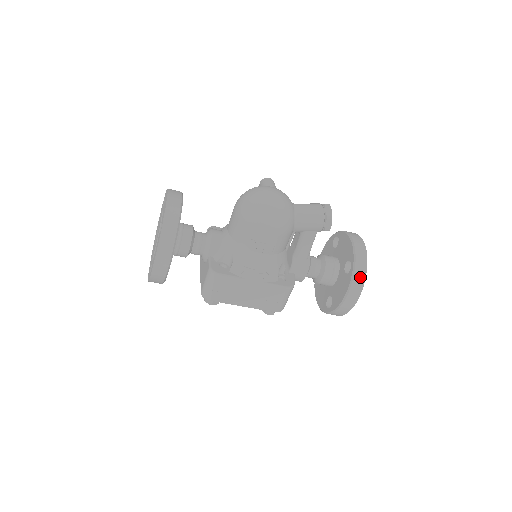
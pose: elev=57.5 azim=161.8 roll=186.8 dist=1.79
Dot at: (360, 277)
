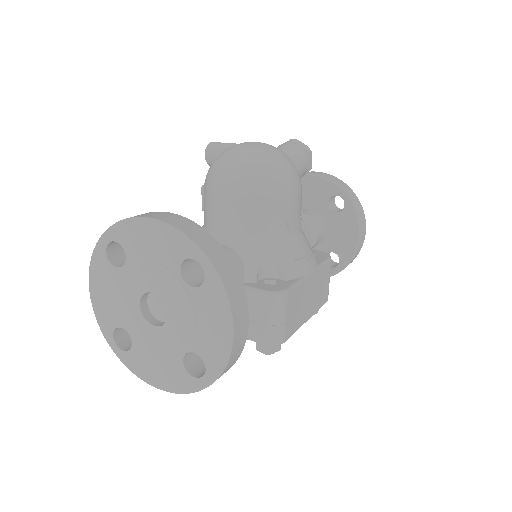
Dot at: (358, 204)
